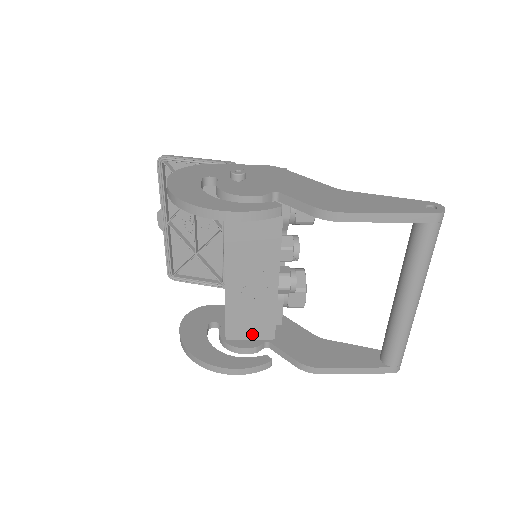
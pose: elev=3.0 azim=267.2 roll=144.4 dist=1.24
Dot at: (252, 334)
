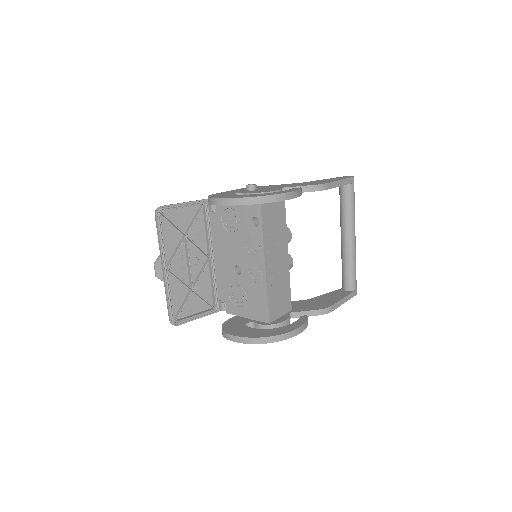
Dot at: (281, 311)
